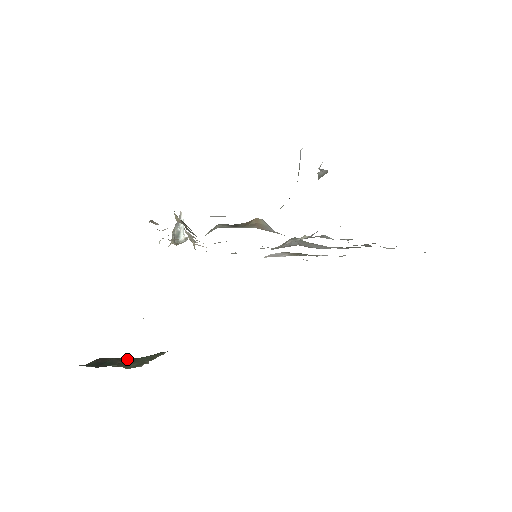
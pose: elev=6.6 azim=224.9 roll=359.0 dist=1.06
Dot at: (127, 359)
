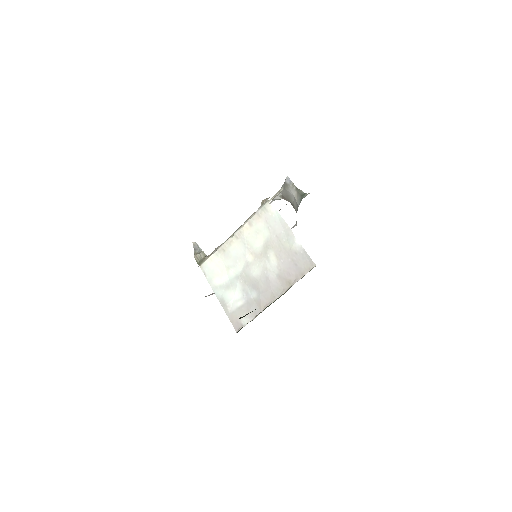
Dot at: occluded
